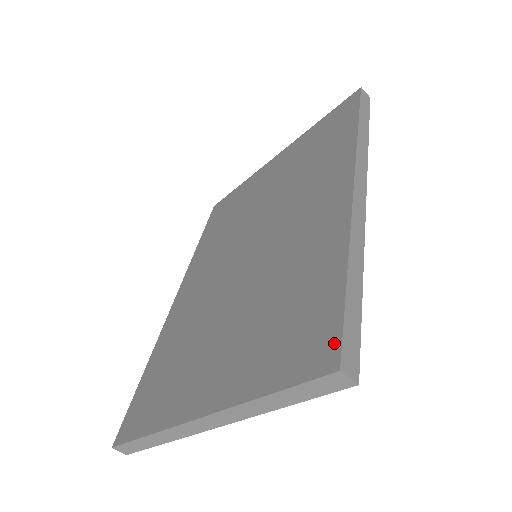
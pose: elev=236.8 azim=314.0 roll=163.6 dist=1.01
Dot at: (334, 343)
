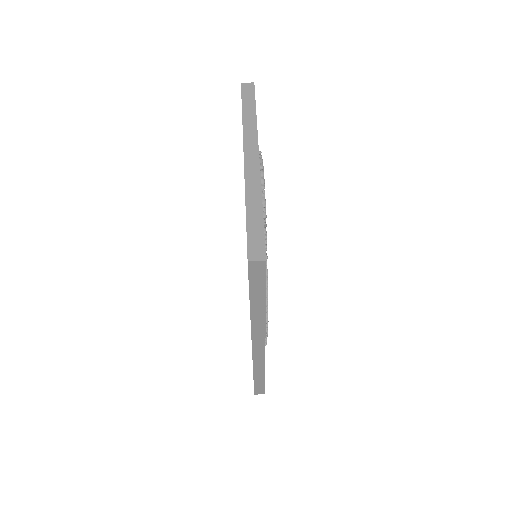
Dot at: occluded
